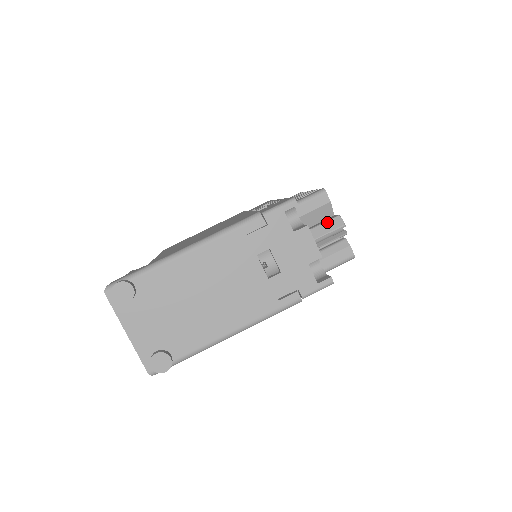
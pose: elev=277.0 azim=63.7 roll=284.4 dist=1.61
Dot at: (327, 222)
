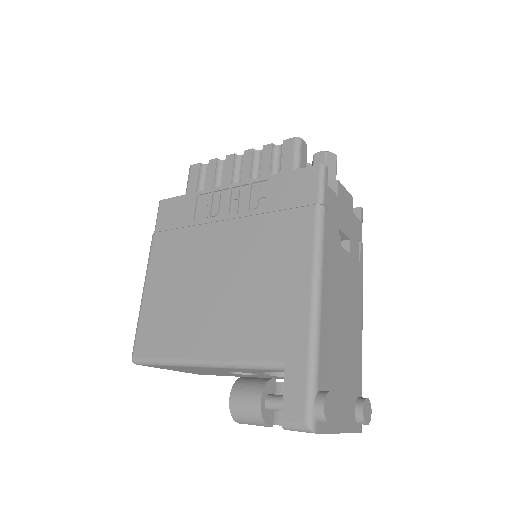
Dot at: (327, 165)
